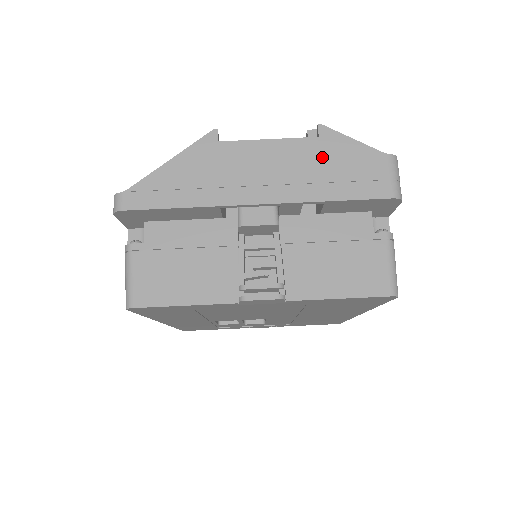
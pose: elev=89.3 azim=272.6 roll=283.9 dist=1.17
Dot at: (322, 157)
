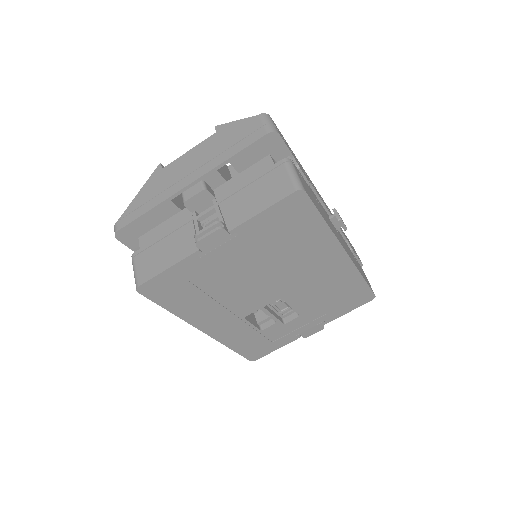
Dot at: (220, 140)
